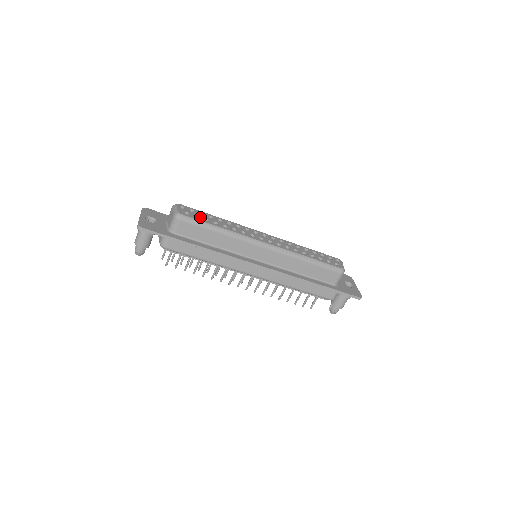
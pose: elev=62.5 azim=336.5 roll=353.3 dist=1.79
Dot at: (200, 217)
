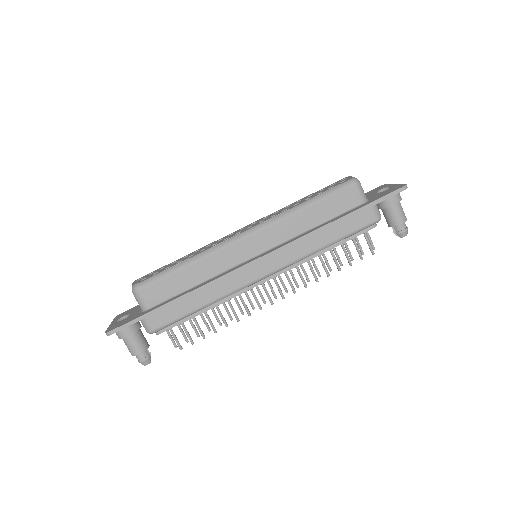
Dot at: (160, 271)
